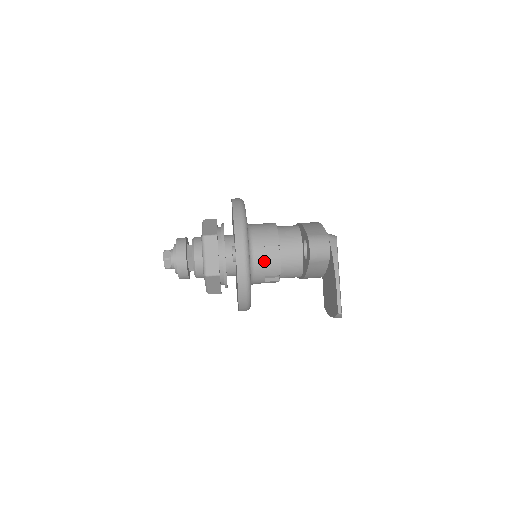
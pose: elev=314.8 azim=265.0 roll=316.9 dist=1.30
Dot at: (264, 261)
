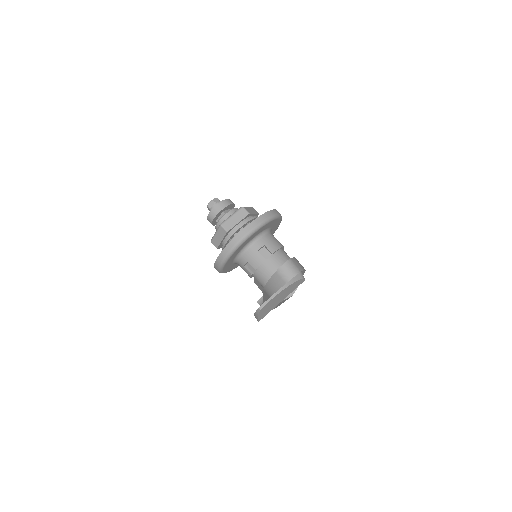
Dot at: (256, 252)
